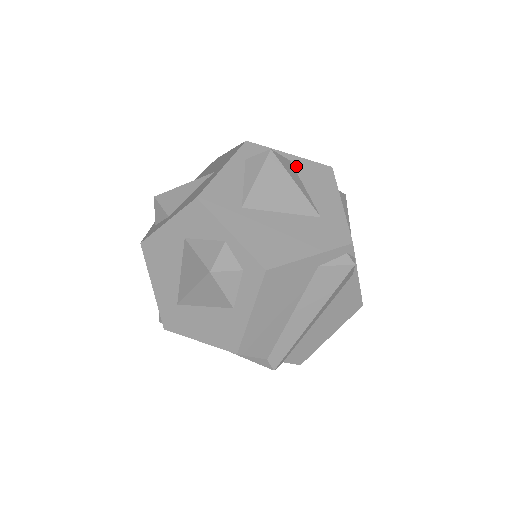
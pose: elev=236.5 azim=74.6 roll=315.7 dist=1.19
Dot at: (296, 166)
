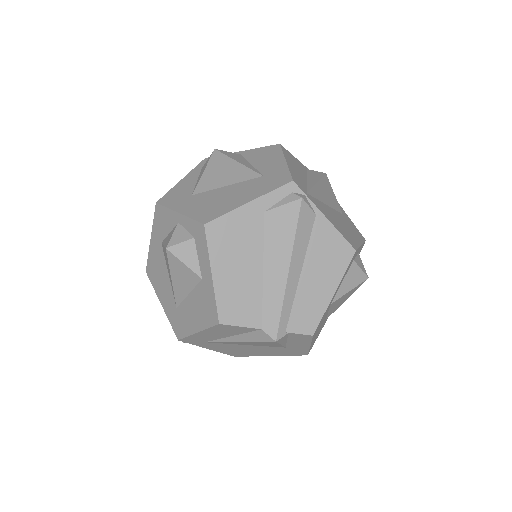
Dot at: (246, 155)
